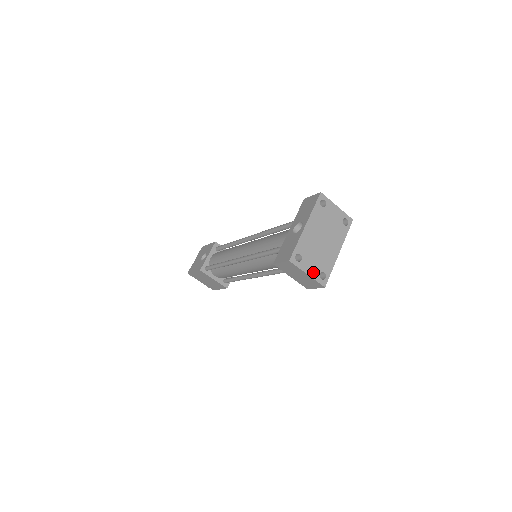
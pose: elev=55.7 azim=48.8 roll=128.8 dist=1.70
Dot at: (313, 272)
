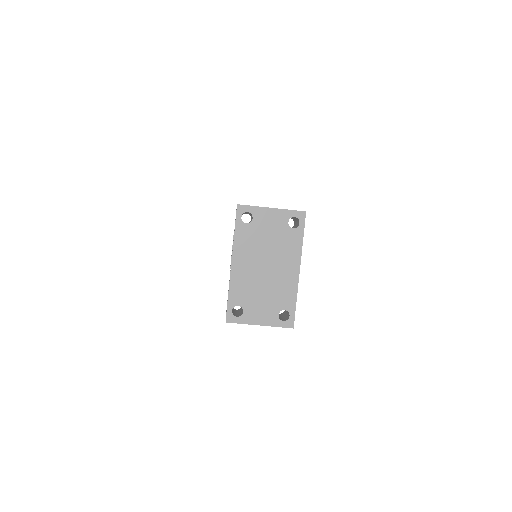
Dot at: (267, 318)
